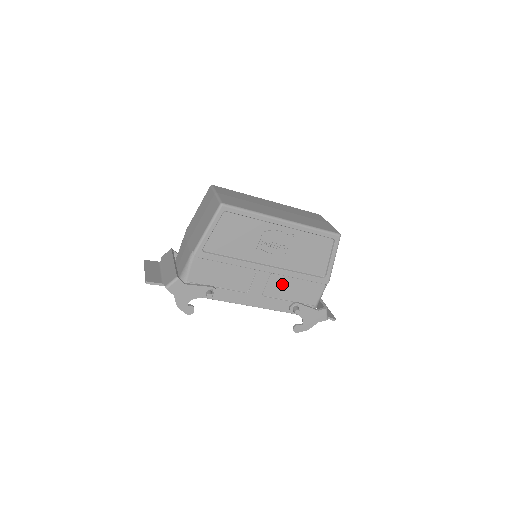
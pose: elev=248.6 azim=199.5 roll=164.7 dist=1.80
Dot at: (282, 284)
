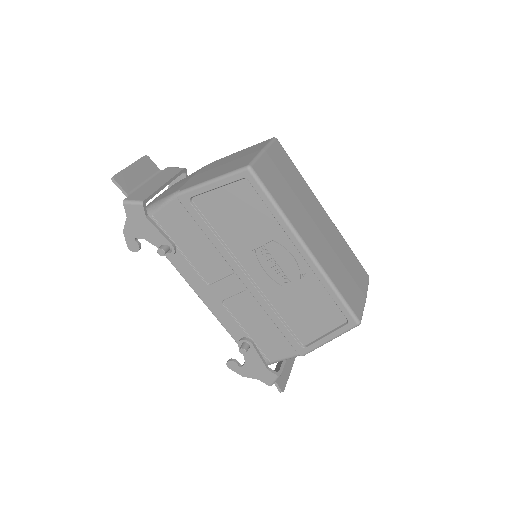
Dot at: (252, 310)
